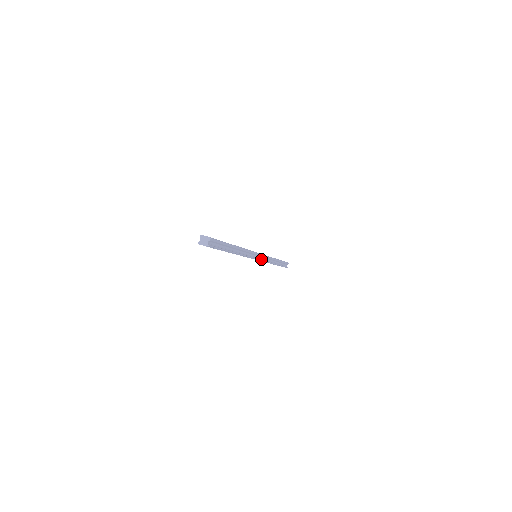
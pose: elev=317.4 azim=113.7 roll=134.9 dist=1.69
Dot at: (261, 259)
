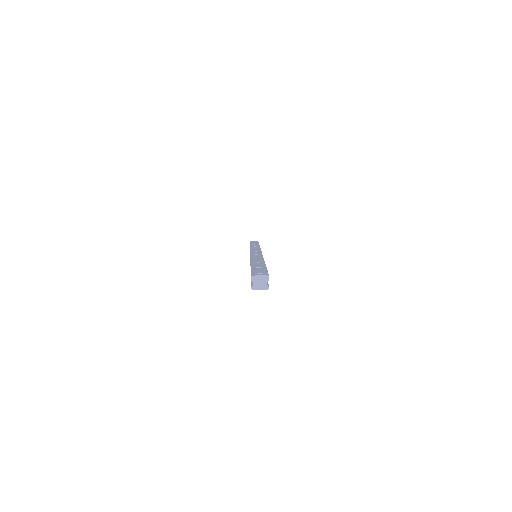
Dot at: occluded
